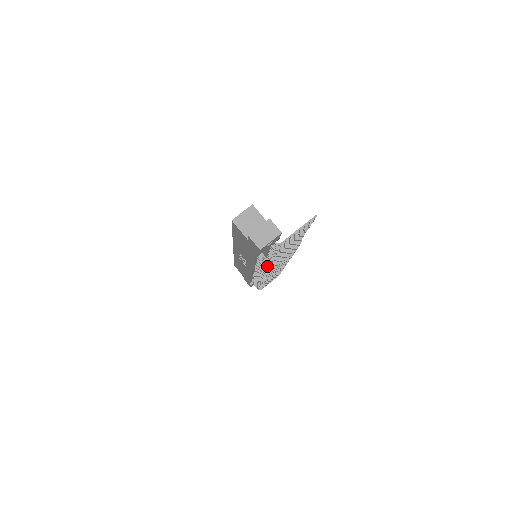
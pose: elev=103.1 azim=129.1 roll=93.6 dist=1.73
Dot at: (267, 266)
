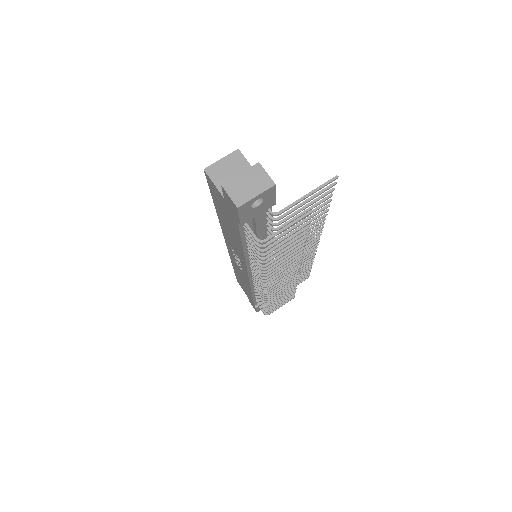
Dot at: (258, 252)
